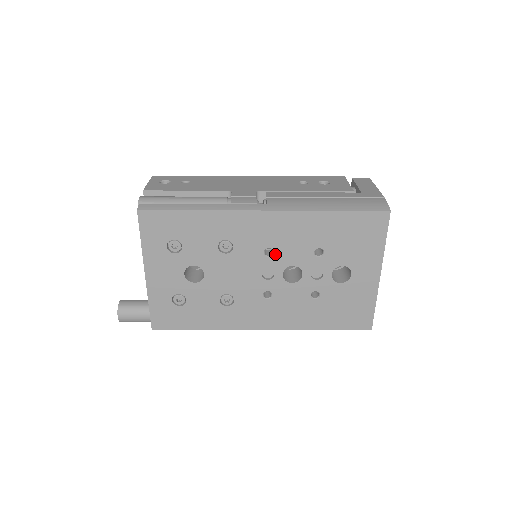
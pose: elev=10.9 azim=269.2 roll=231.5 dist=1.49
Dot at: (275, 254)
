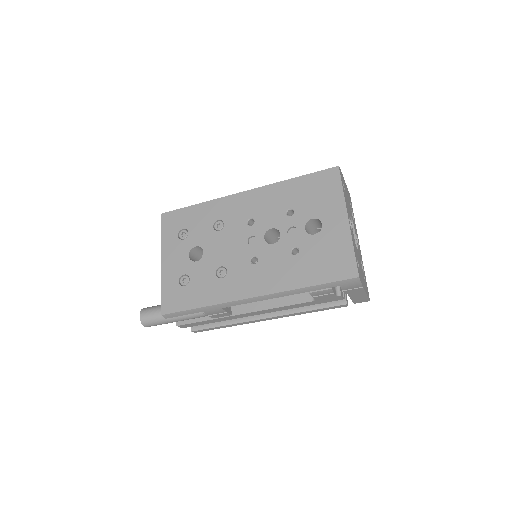
Dot at: (256, 222)
